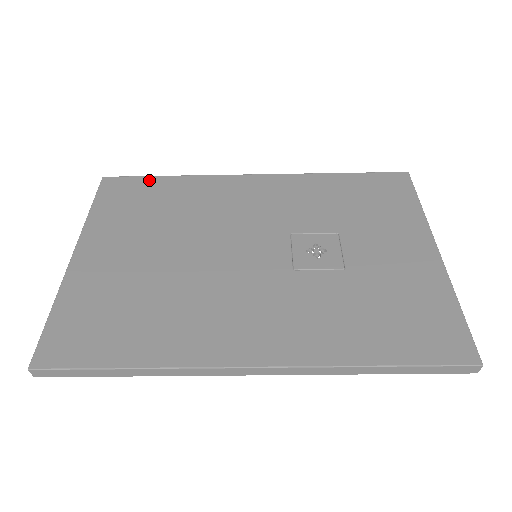
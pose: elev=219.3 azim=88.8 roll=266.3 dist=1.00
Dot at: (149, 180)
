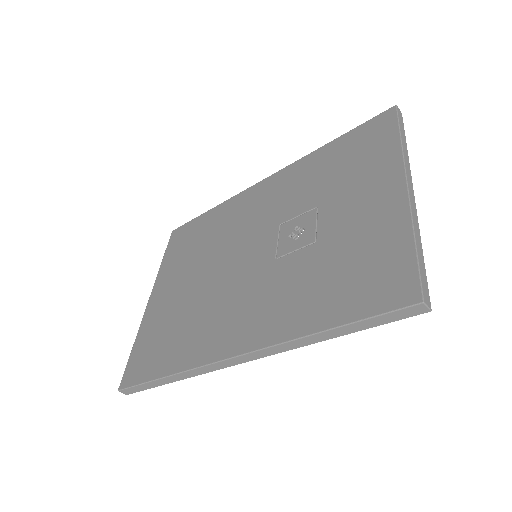
Dot at: (197, 220)
